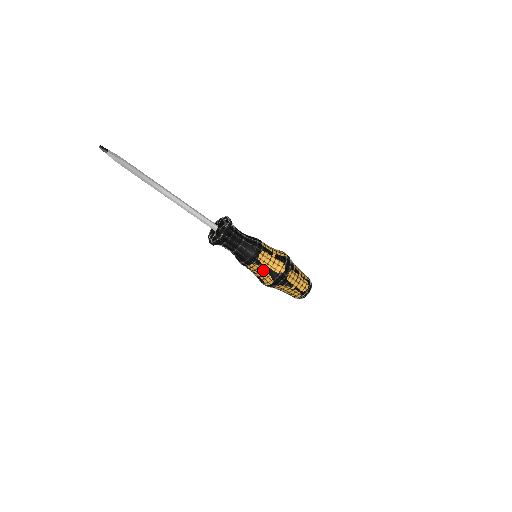
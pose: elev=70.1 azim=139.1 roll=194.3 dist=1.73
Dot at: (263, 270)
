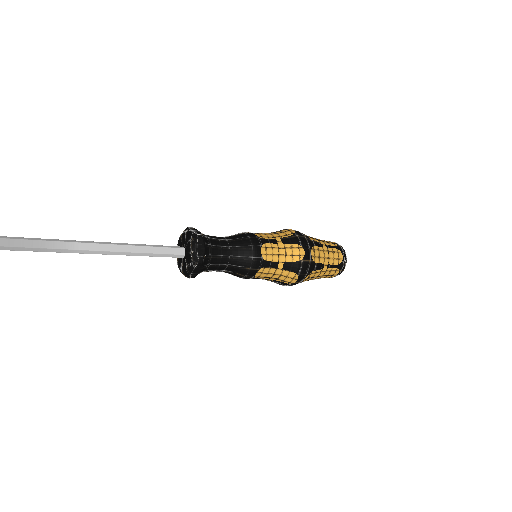
Dot at: occluded
